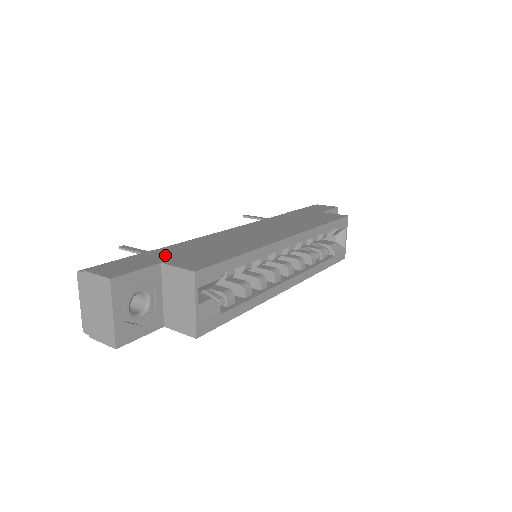
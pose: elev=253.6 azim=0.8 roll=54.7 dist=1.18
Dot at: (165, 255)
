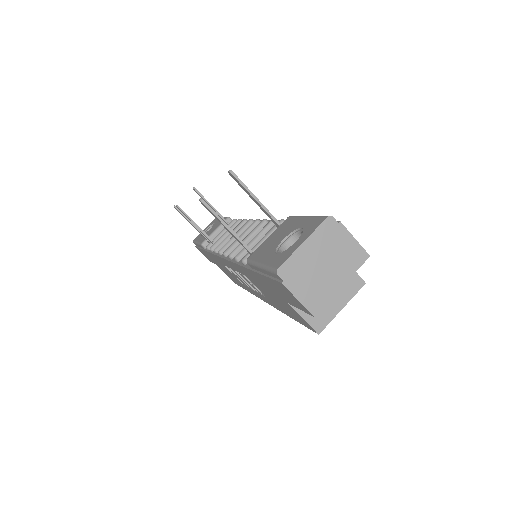
Dot at: occluded
